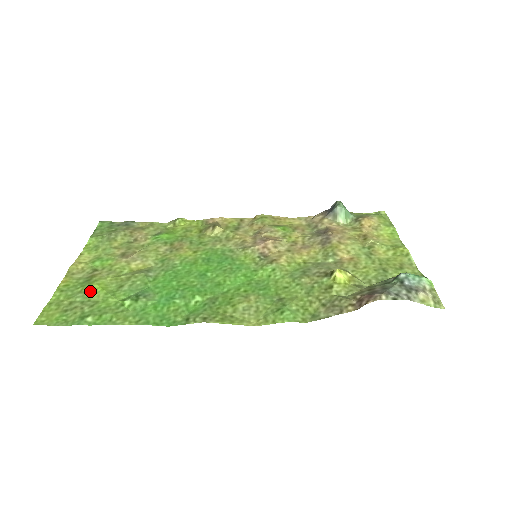
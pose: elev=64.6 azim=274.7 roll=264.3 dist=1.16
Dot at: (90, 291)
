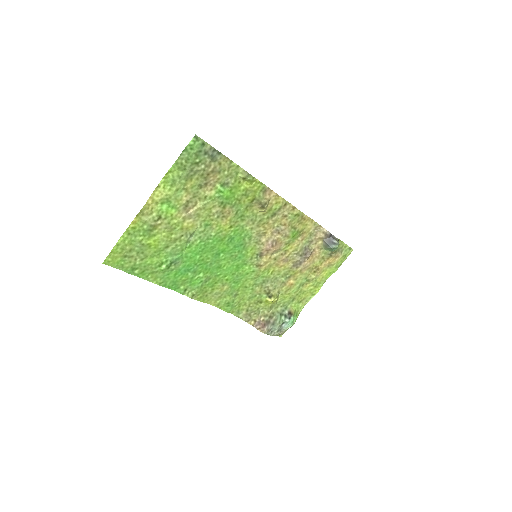
Dot at: (147, 245)
